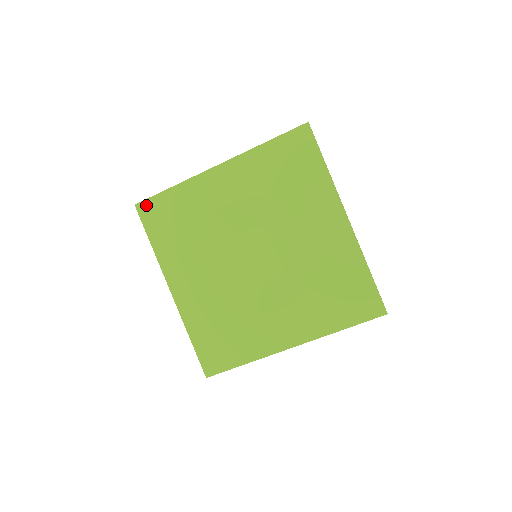
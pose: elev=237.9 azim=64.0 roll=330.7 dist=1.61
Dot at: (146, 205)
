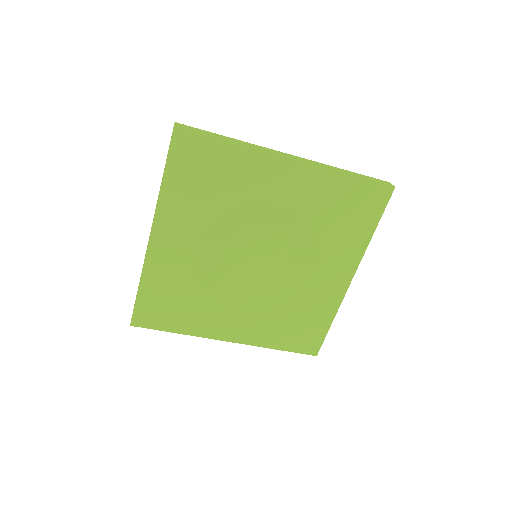
Dot at: (188, 137)
